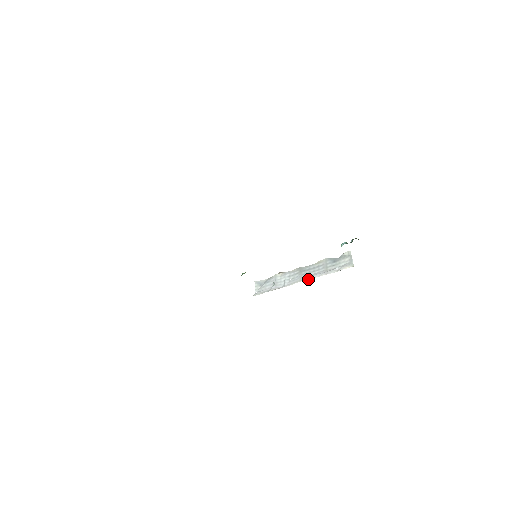
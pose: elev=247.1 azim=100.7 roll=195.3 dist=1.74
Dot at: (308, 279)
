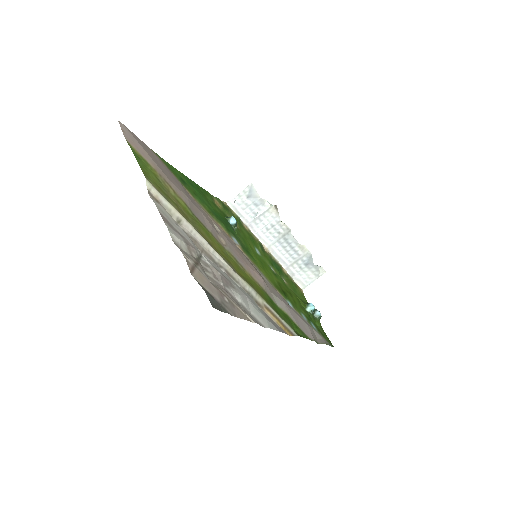
Dot at: (273, 254)
